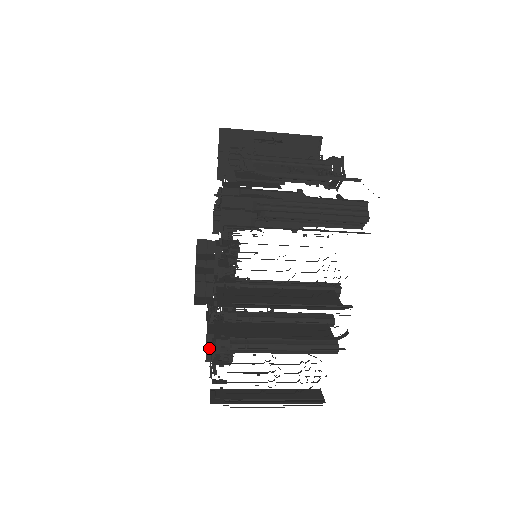
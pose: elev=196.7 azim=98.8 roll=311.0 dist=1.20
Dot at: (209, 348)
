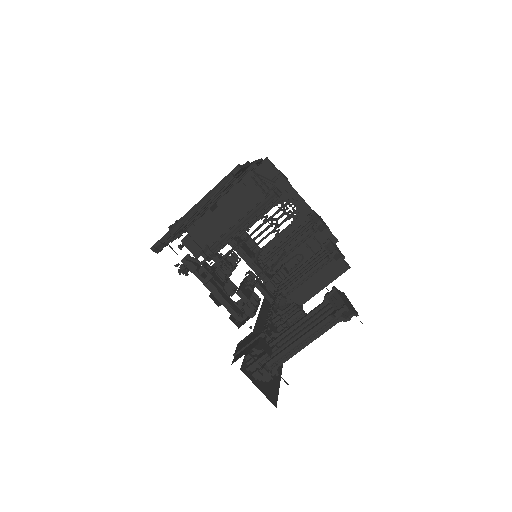
Dot at: (237, 352)
